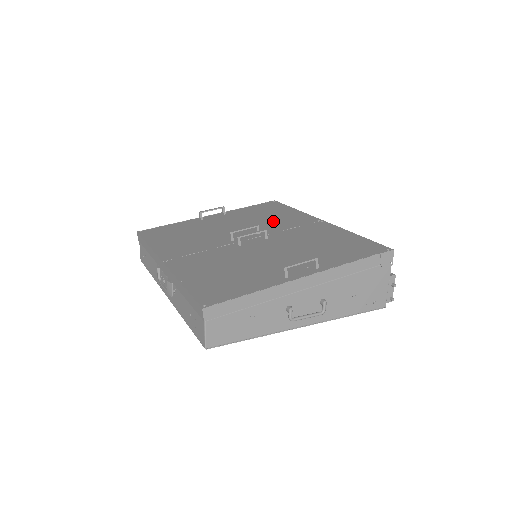
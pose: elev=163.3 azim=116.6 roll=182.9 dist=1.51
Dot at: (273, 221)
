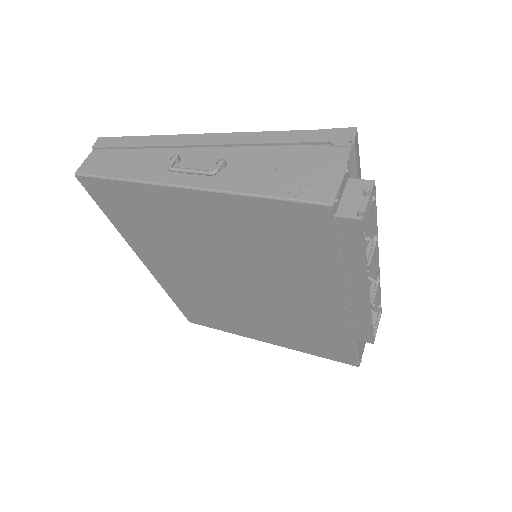
Dot at: occluded
